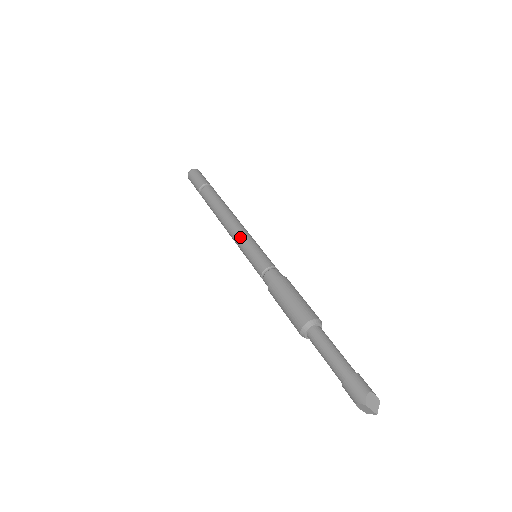
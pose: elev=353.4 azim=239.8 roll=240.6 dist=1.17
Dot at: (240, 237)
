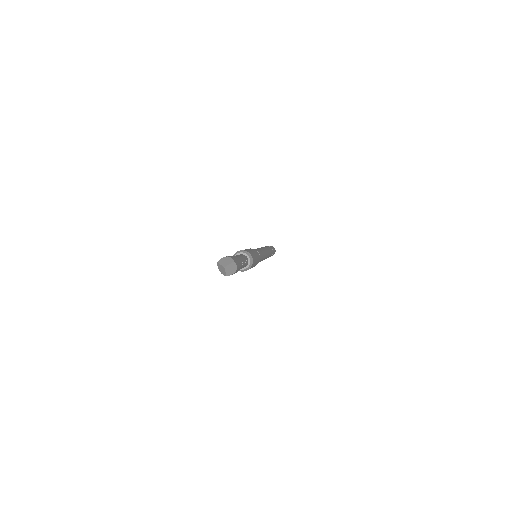
Dot at: occluded
